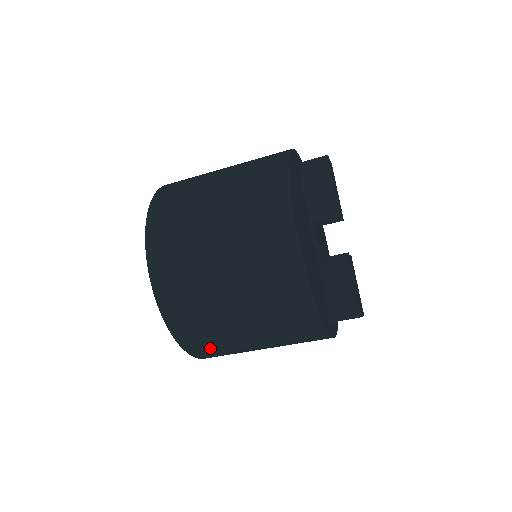
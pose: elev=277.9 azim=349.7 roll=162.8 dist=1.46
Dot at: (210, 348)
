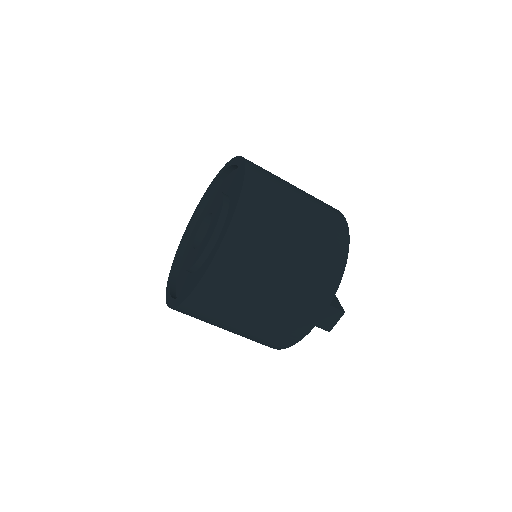
Dot at: (250, 238)
